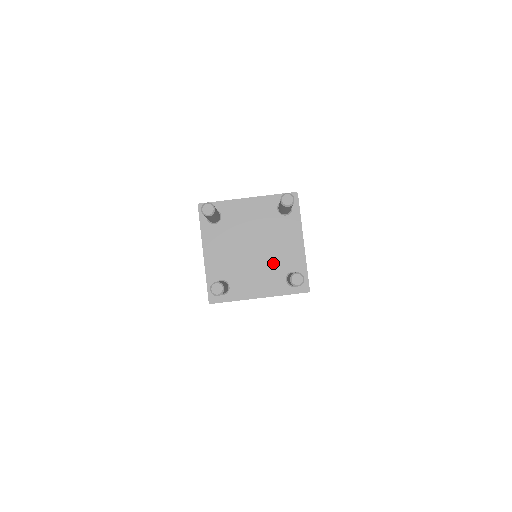
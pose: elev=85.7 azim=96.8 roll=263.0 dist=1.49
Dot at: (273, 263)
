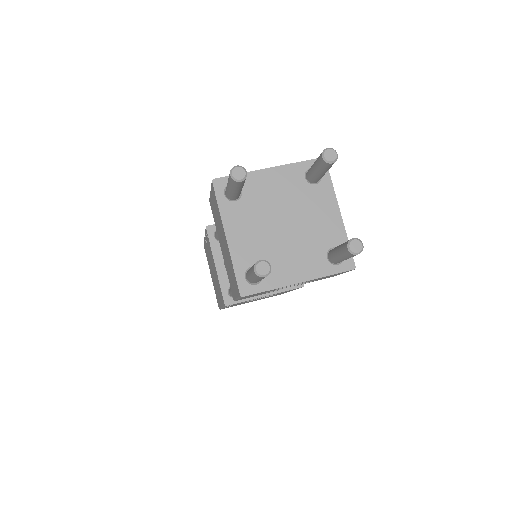
Dot at: (310, 240)
